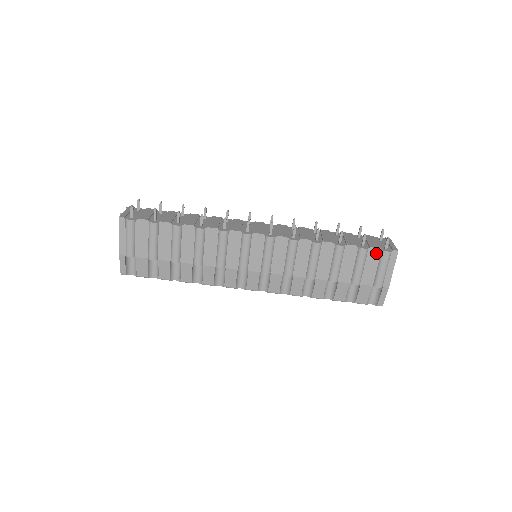
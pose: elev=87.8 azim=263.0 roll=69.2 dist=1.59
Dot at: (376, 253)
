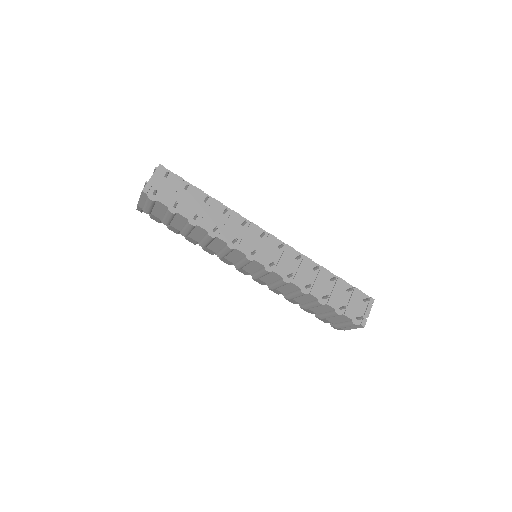
Dot at: (347, 318)
